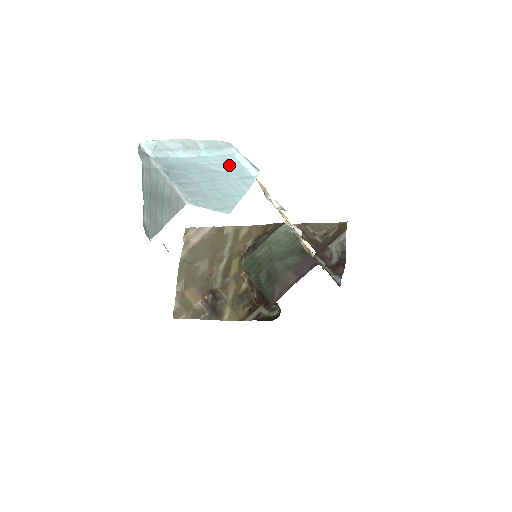
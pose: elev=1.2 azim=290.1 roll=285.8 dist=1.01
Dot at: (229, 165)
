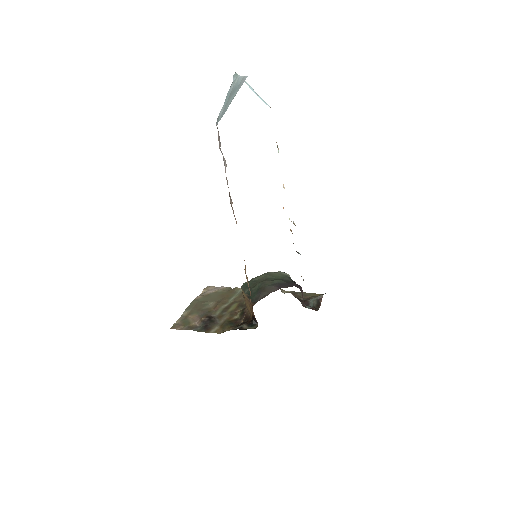
Dot at: occluded
